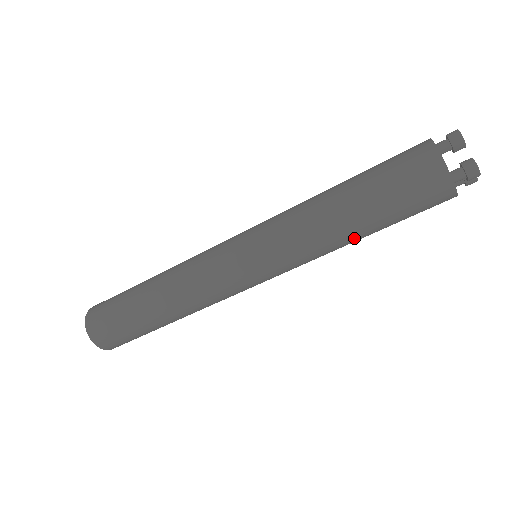
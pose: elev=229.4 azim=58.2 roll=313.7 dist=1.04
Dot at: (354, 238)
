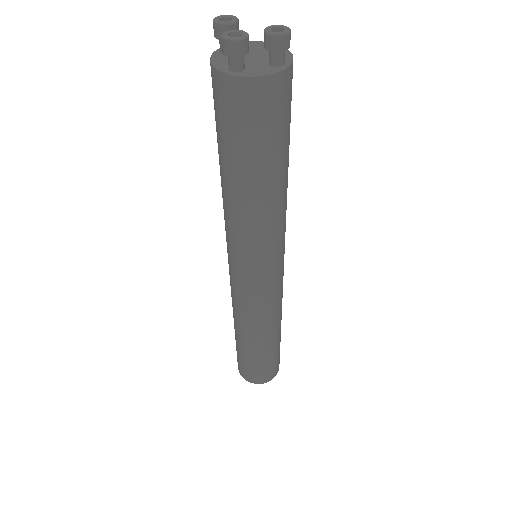
Dot at: (251, 195)
